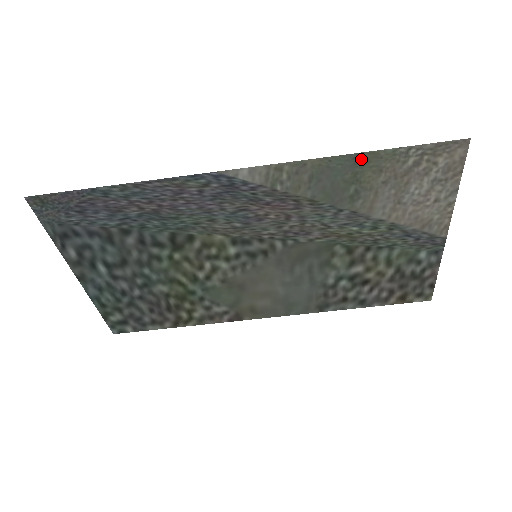
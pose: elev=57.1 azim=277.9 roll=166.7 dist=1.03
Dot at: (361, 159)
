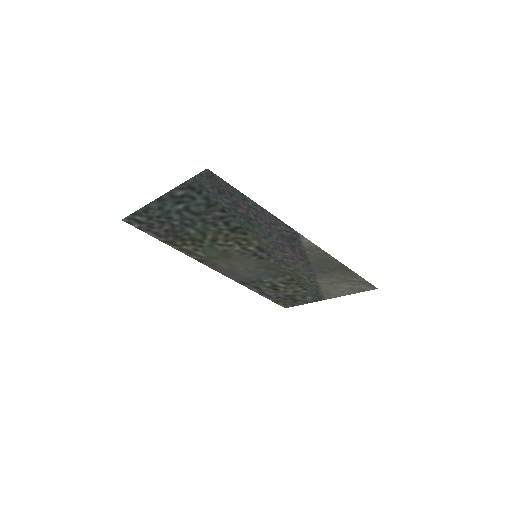
Dot at: (345, 268)
